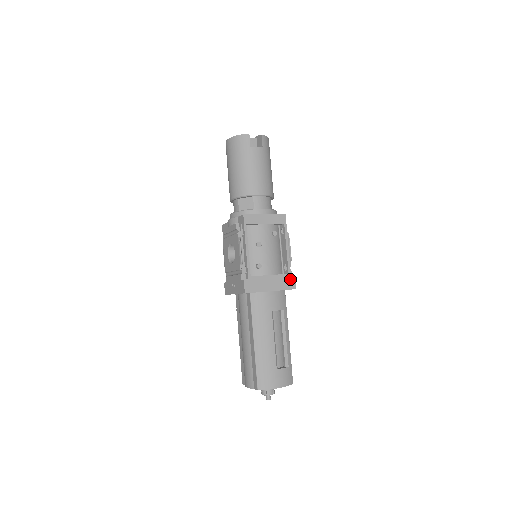
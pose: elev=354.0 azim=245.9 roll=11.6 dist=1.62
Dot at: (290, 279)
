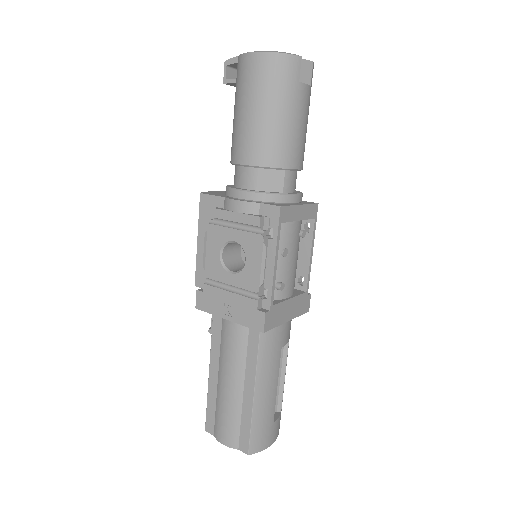
Dot at: (306, 299)
